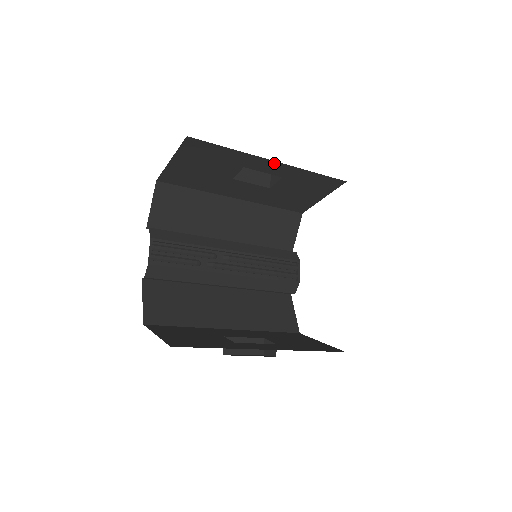
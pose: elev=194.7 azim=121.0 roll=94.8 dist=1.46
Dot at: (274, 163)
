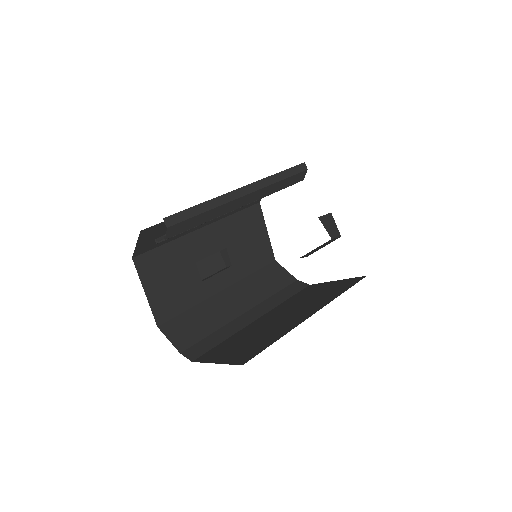
Dot at: occluded
